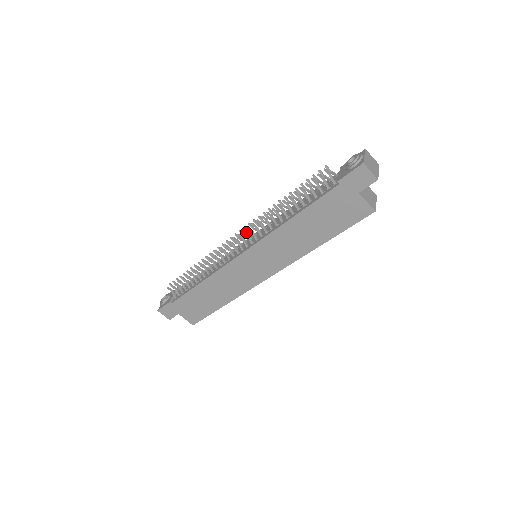
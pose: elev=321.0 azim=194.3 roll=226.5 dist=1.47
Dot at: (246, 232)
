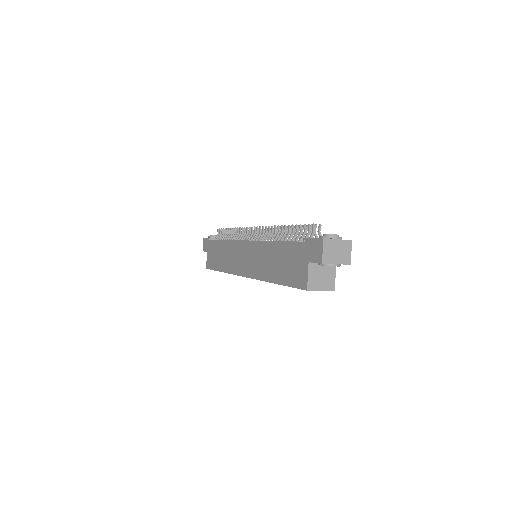
Dot at: occluded
